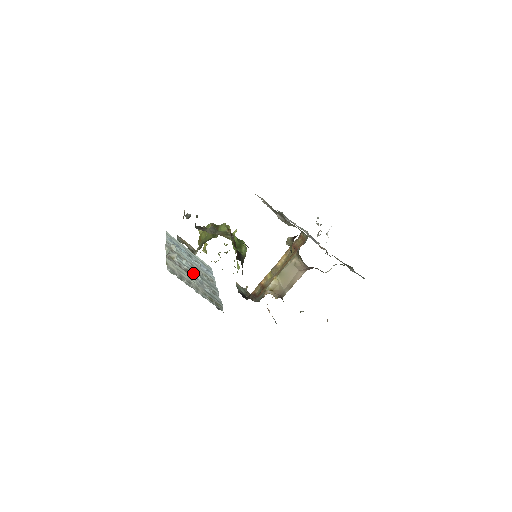
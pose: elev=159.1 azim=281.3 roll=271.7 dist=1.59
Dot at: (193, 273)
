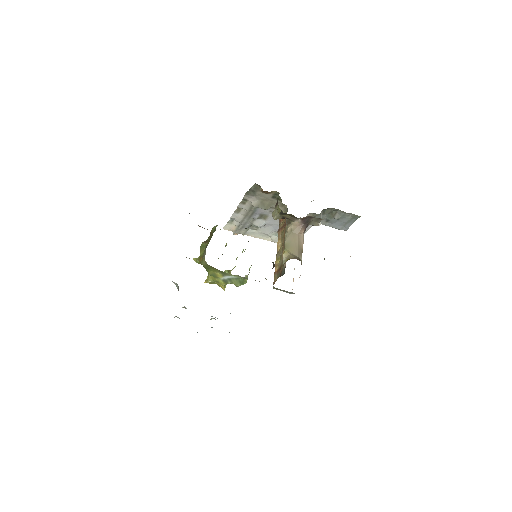
Dot at: occluded
